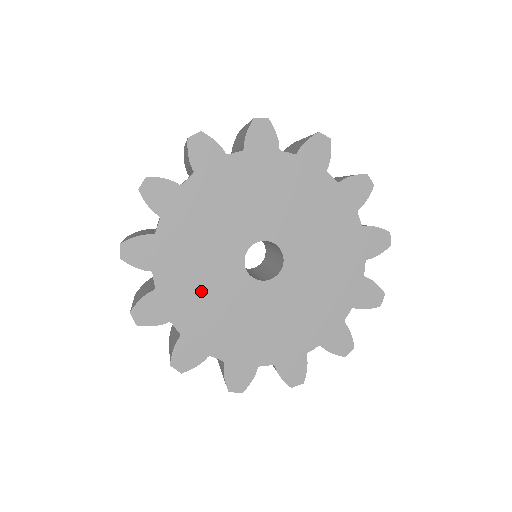
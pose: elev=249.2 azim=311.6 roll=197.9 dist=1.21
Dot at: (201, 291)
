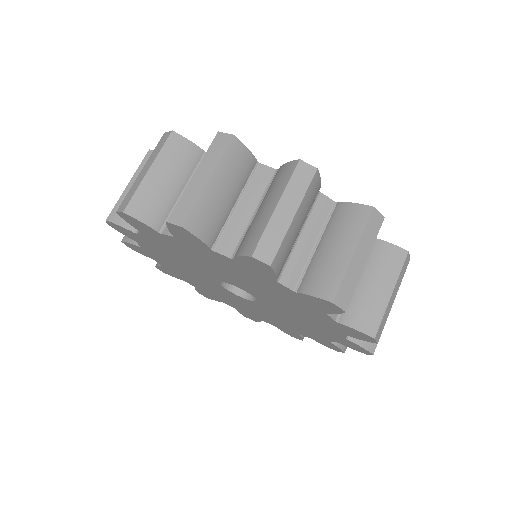
Dot at: (174, 258)
